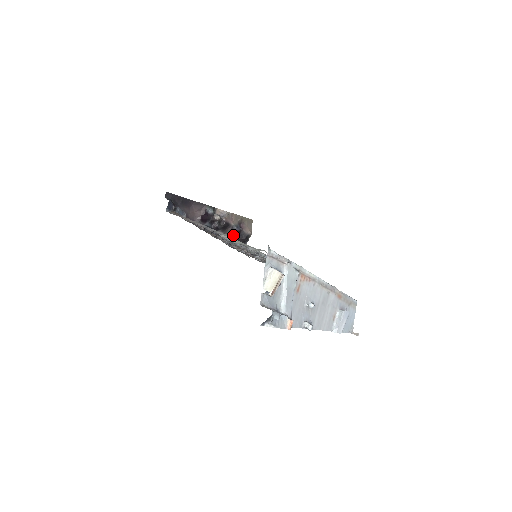
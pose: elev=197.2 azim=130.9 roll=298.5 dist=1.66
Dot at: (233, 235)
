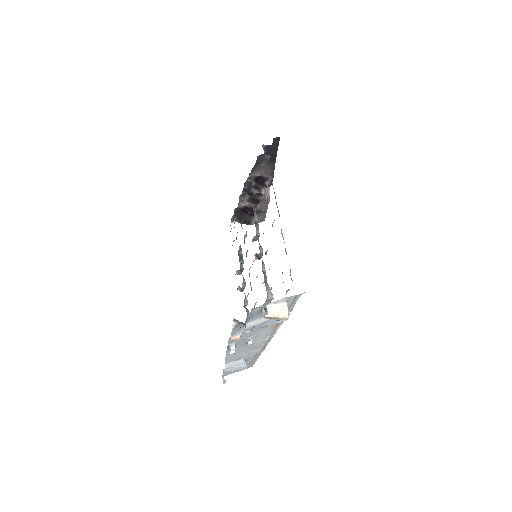
Dot at: (248, 210)
